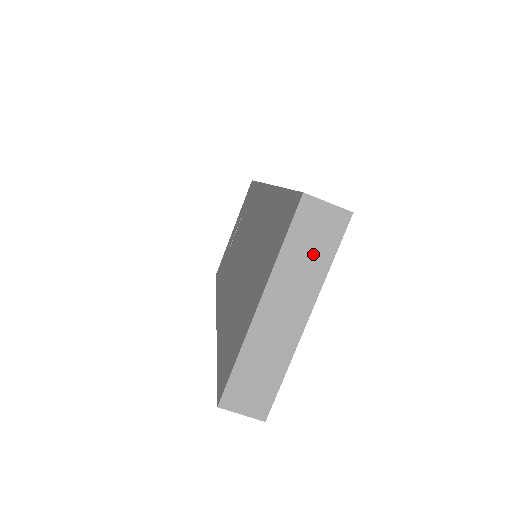
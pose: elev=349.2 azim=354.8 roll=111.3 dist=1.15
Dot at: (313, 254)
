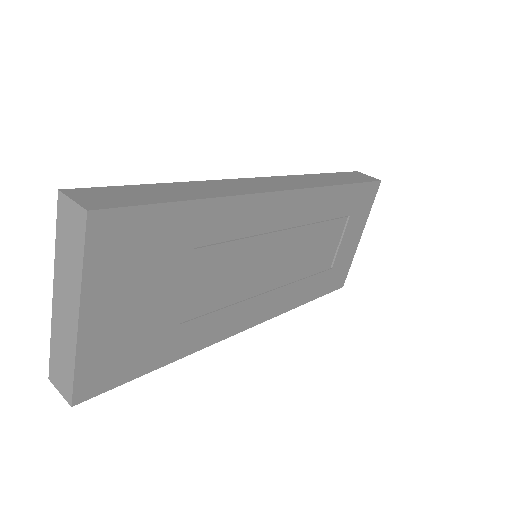
Dot at: (72, 252)
